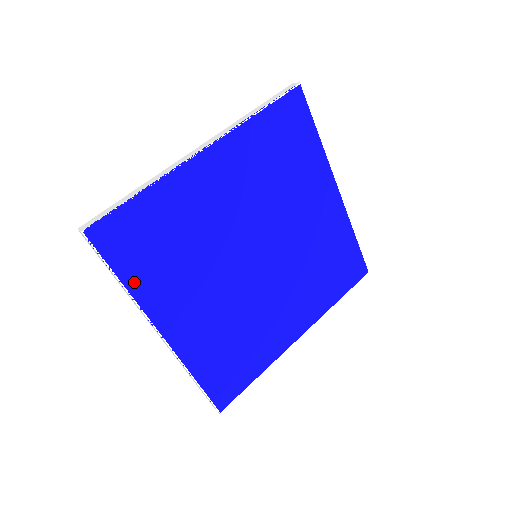
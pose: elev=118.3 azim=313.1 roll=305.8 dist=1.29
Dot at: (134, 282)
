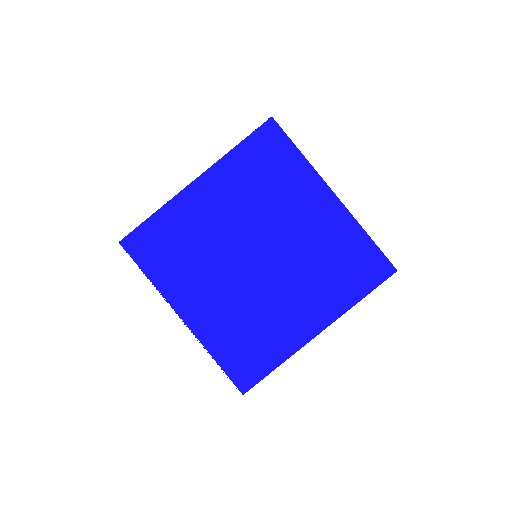
Dot at: (155, 276)
